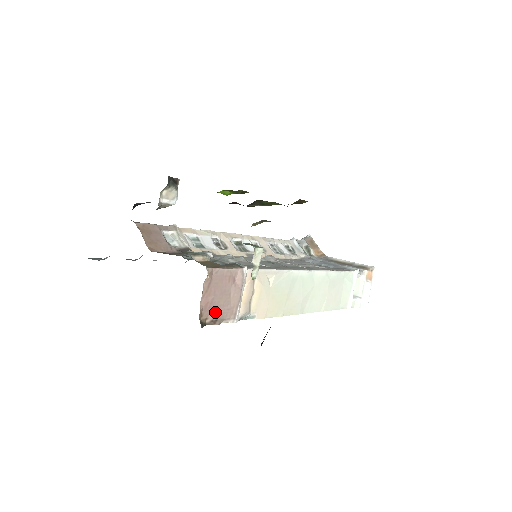
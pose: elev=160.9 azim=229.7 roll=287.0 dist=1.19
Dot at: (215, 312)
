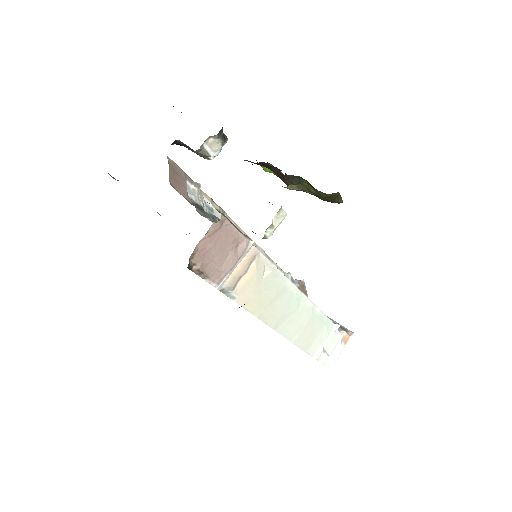
Dot at: (205, 264)
